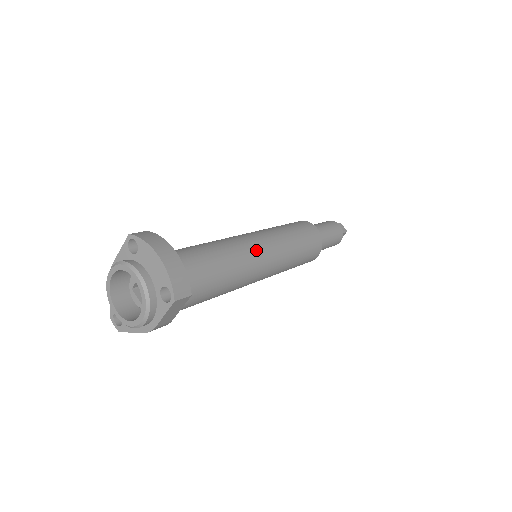
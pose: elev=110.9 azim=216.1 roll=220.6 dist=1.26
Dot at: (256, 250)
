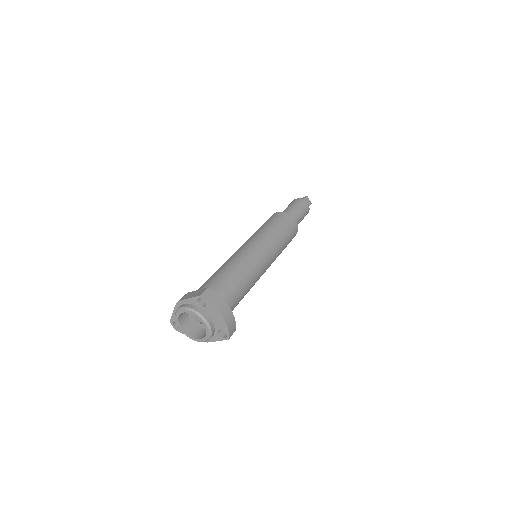
Dot at: (262, 266)
